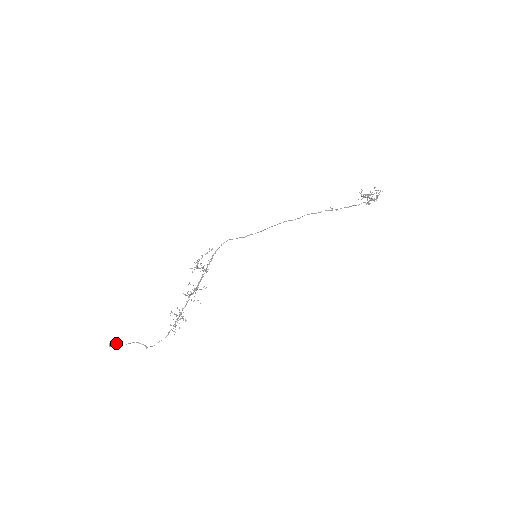
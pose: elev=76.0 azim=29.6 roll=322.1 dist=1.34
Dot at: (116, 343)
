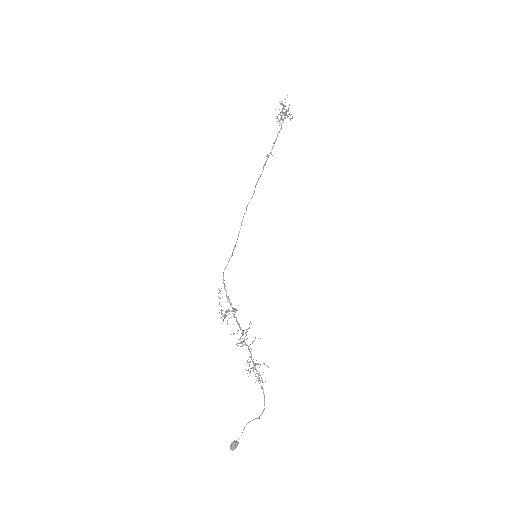
Dot at: (234, 442)
